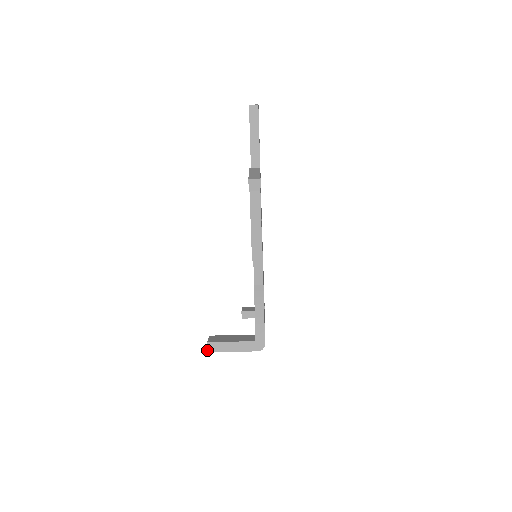
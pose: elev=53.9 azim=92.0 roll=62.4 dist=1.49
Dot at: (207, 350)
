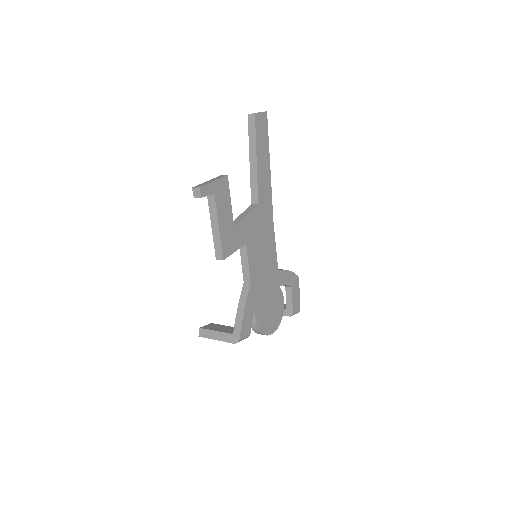
Dot at: (199, 334)
